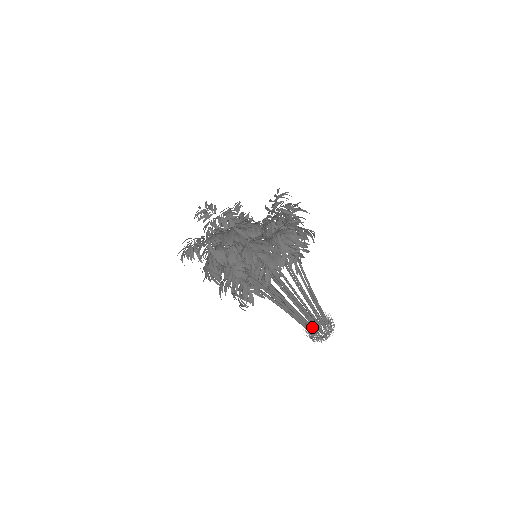
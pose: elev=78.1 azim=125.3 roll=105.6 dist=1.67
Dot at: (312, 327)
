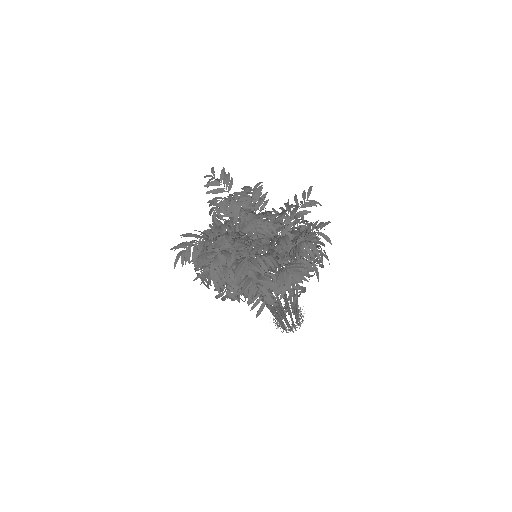
Dot at: (282, 321)
